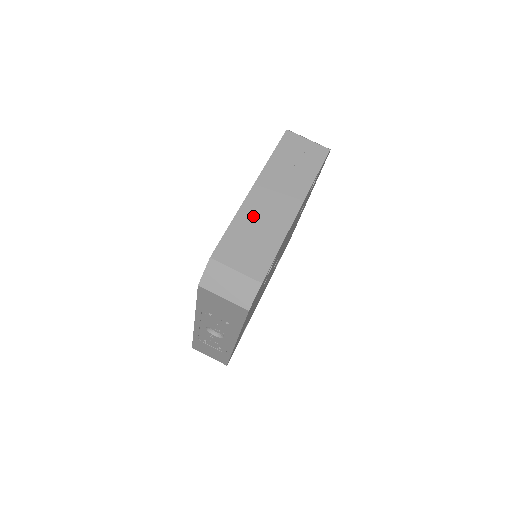
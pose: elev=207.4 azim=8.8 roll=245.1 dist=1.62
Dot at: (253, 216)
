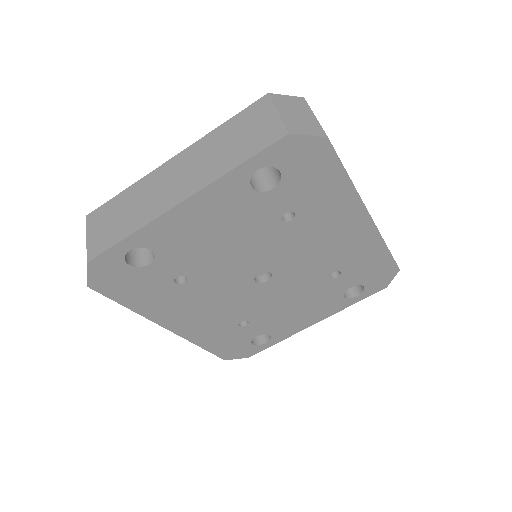
Dot at: (143, 191)
